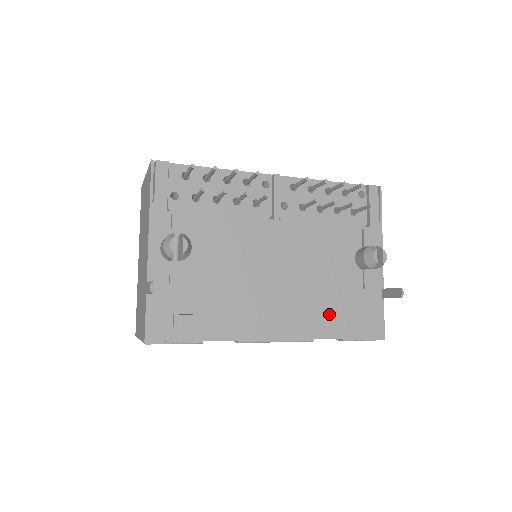
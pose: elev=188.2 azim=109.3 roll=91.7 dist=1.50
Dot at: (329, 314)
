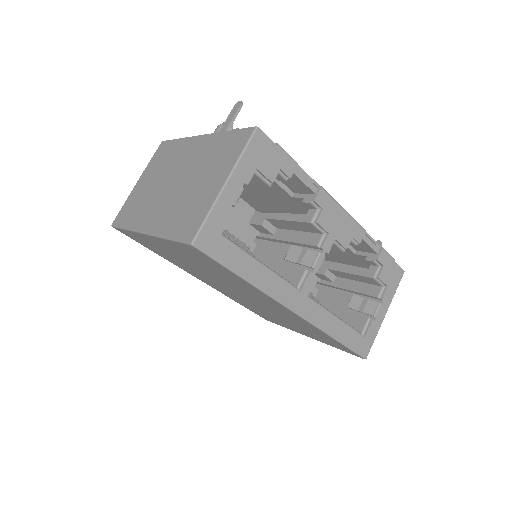
Dot at: occluded
